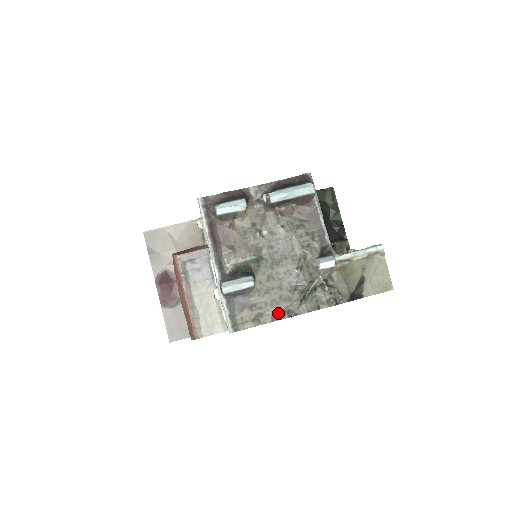
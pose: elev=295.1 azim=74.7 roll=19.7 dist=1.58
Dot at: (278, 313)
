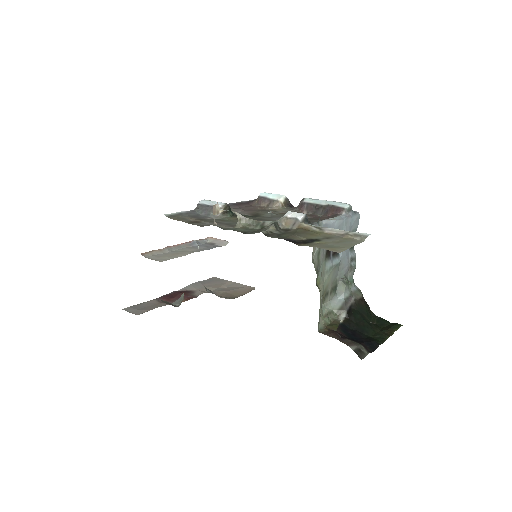
Dot at: occluded
